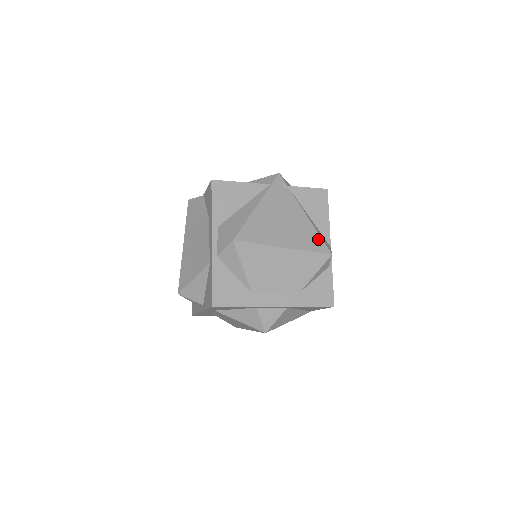
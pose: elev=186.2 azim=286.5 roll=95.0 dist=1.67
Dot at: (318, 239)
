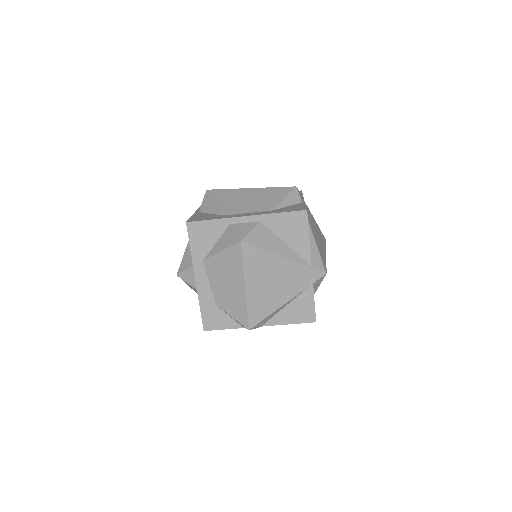
Dot at: occluded
